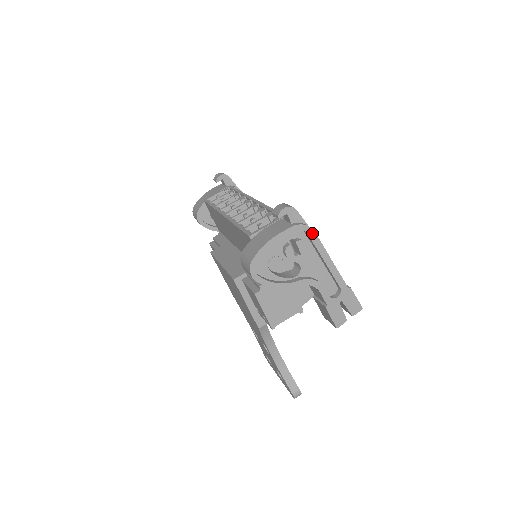
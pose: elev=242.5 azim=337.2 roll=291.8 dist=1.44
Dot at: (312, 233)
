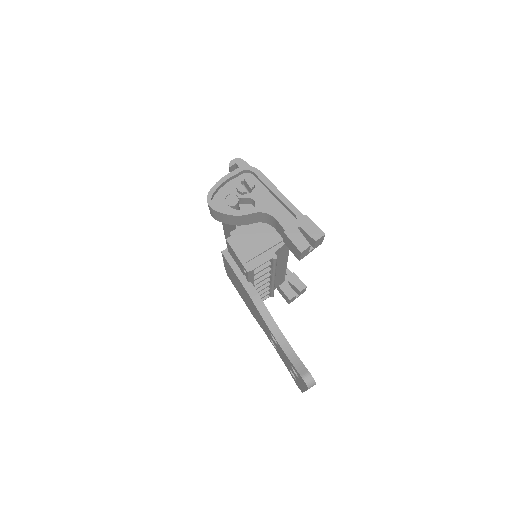
Dot at: (257, 172)
